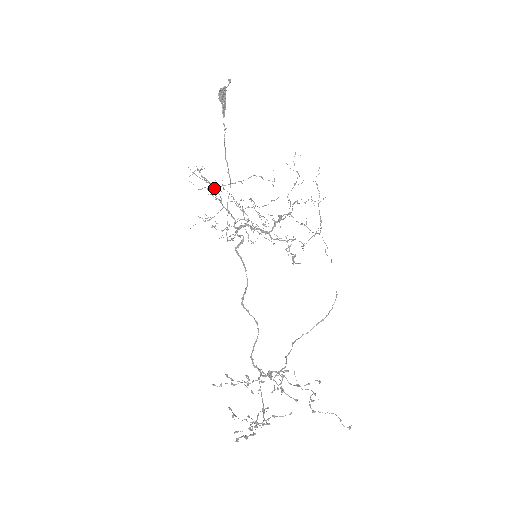
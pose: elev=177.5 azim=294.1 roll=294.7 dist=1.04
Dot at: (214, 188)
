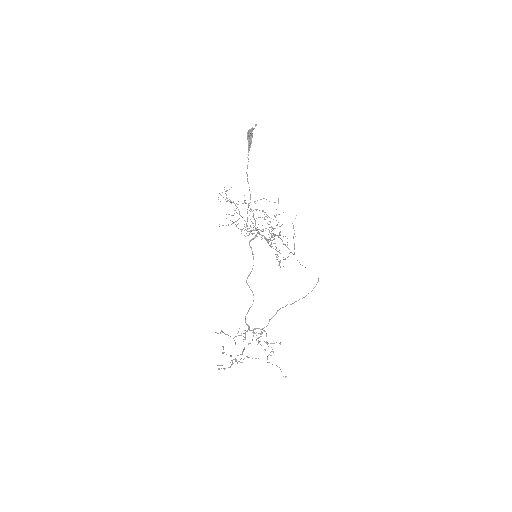
Dot at: (236, 203)
